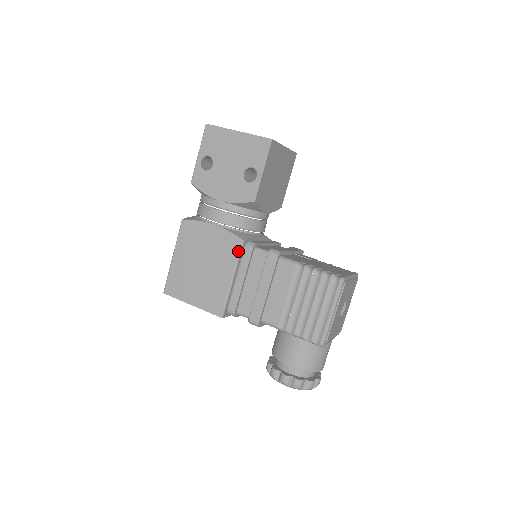
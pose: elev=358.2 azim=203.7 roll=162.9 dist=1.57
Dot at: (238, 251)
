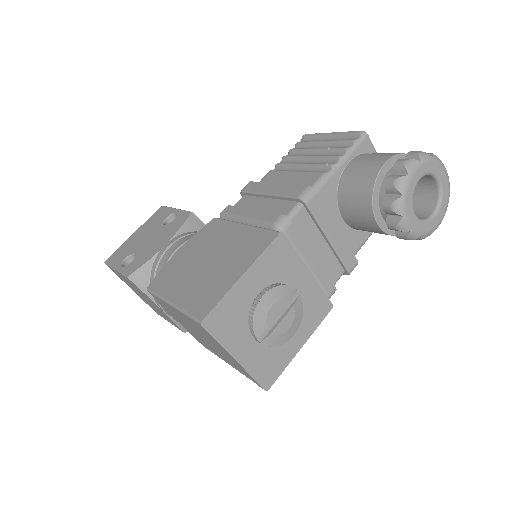
Dot at: (221, 221)
